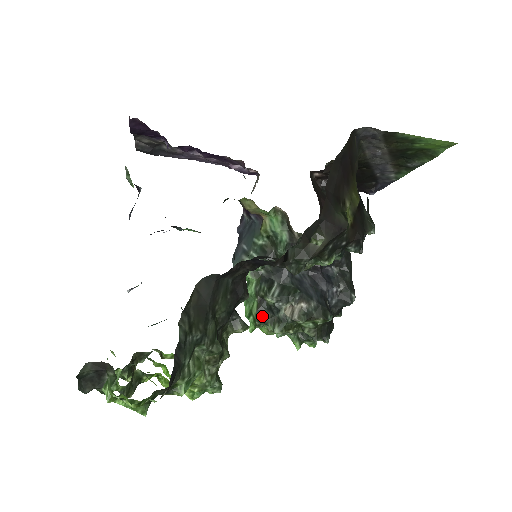
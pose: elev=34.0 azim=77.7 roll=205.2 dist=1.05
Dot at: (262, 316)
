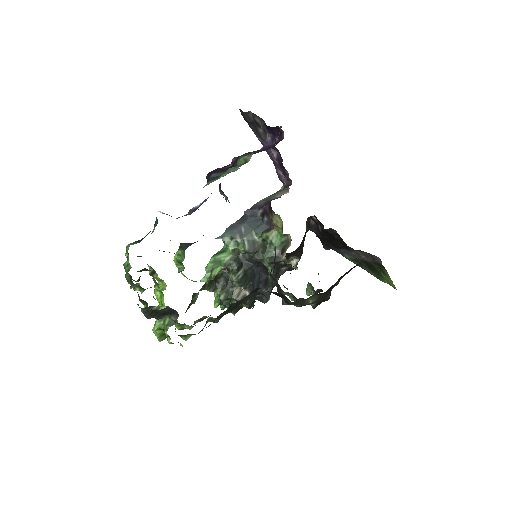
Dot at: (218, 280)
